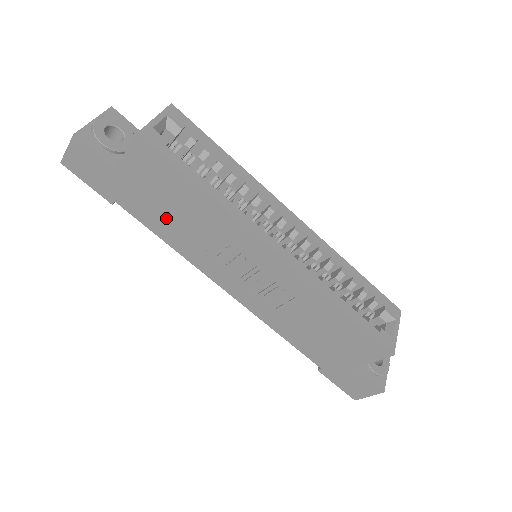
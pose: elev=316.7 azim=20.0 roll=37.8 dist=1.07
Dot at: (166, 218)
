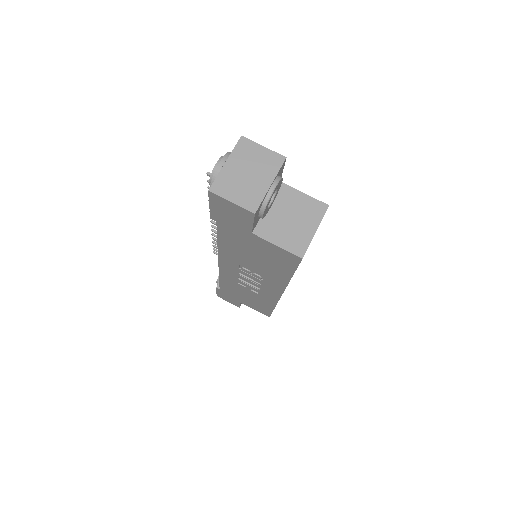
Dot at: (242, 251)
